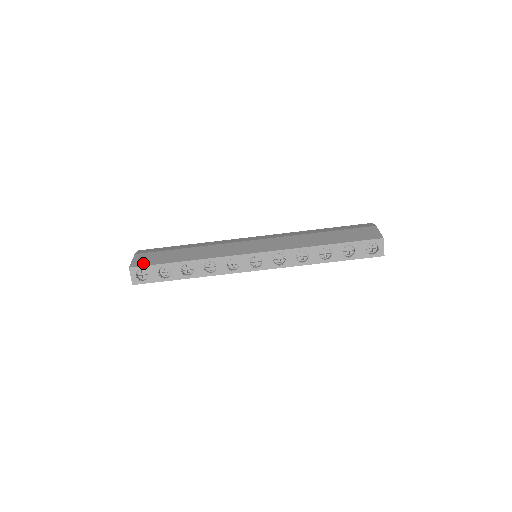
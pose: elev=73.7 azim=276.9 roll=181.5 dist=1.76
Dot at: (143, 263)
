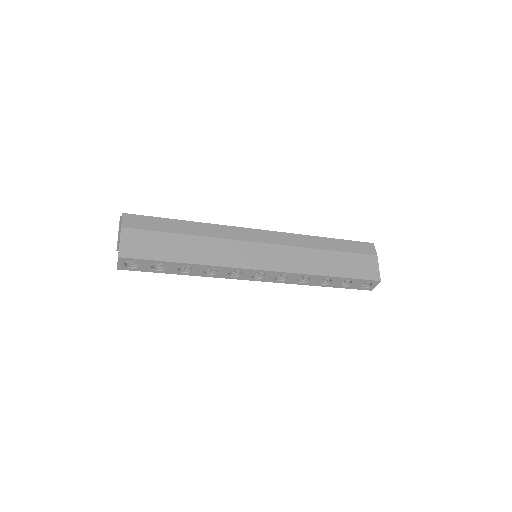
Dot at: (135, 253)
